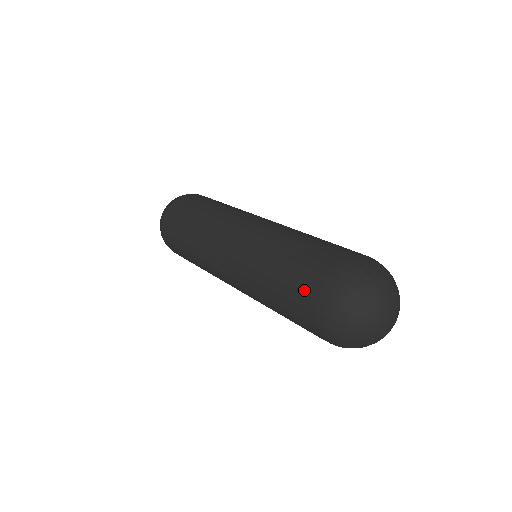
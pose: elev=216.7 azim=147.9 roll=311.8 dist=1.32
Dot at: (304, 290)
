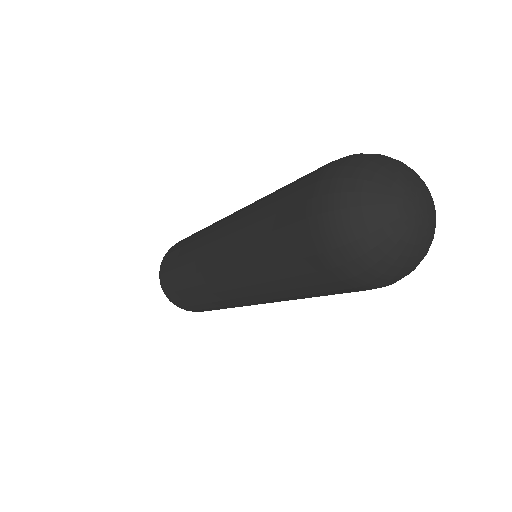
Dot at: (305, 177)
